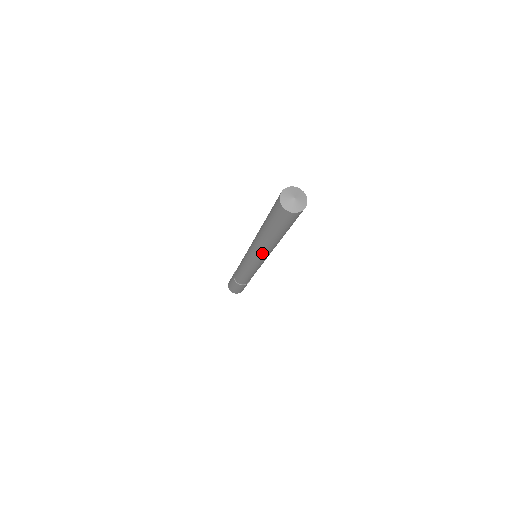
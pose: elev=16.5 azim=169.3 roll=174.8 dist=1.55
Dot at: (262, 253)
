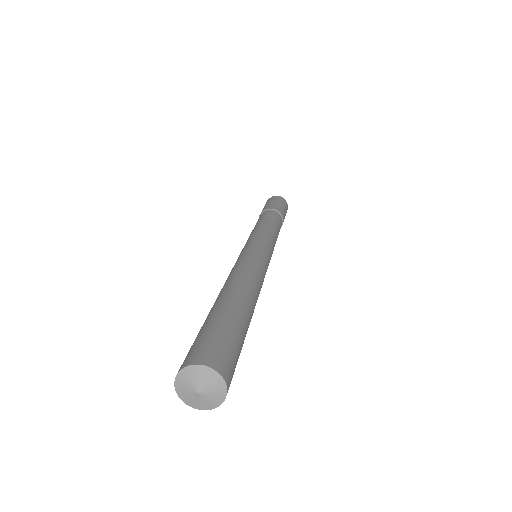
Dot at: occluded
